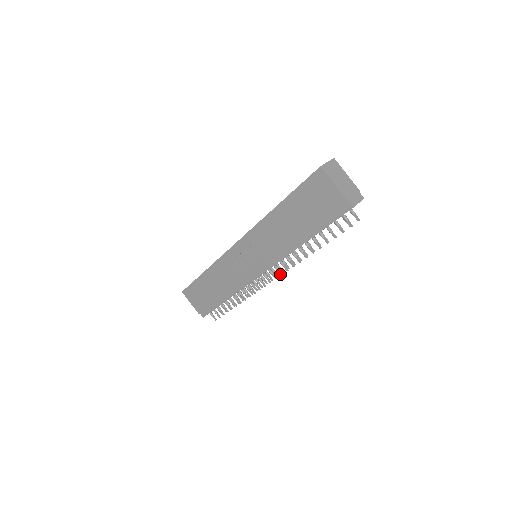
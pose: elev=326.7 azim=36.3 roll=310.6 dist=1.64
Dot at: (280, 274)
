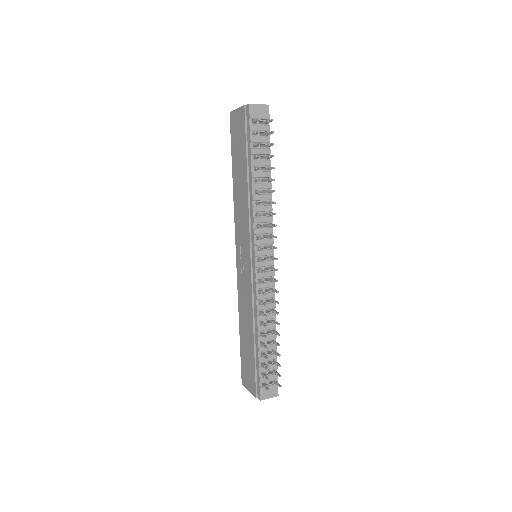
Dot at: occluded
